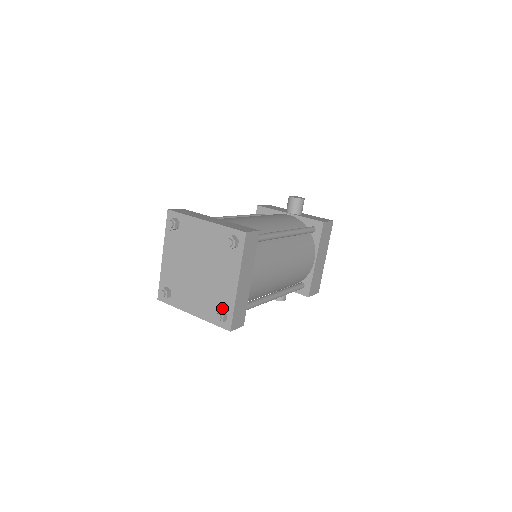
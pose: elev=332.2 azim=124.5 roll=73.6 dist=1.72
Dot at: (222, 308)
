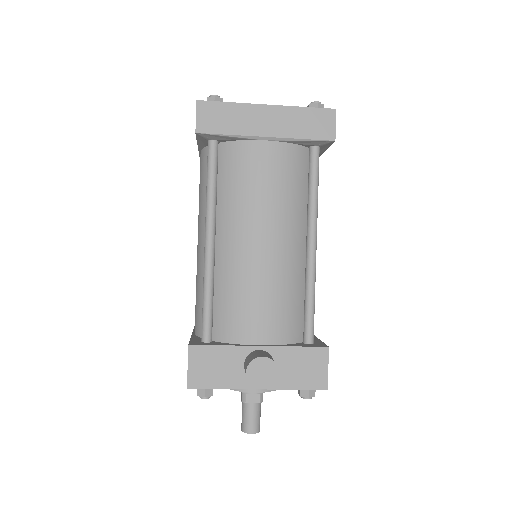
Dot at: occluded
